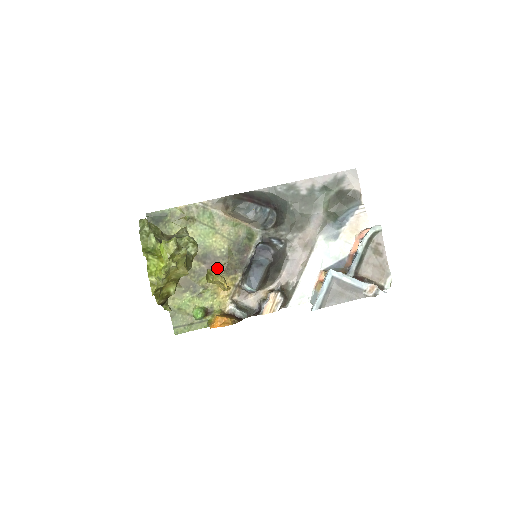
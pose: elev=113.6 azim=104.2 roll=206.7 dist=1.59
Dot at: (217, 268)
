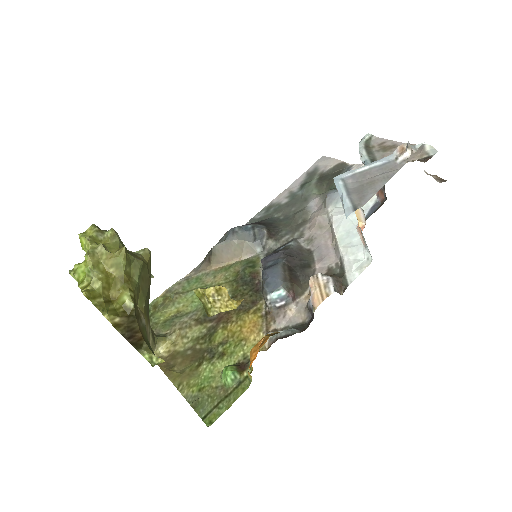
Dot at: (228, 314)
